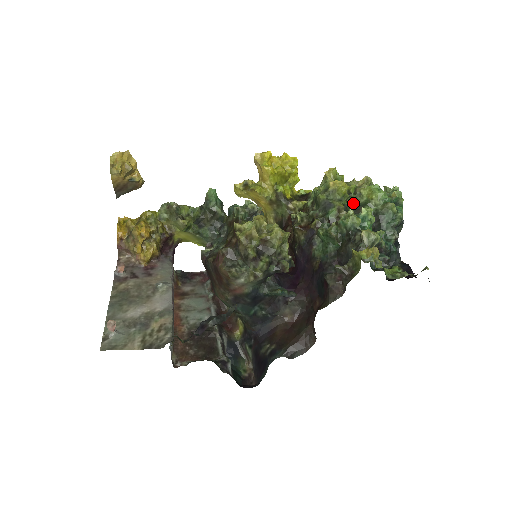
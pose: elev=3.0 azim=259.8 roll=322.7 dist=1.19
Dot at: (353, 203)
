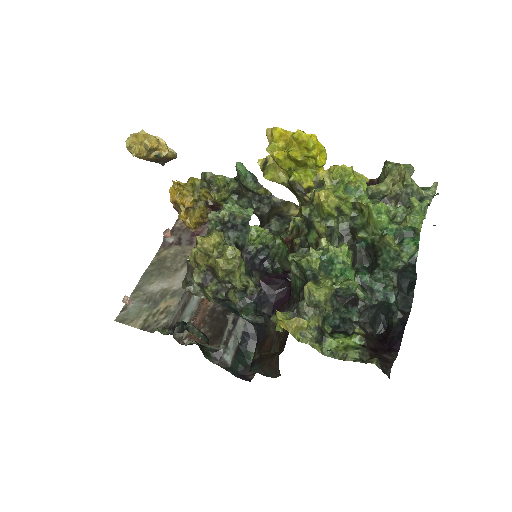
Dot at: (351, 221)
